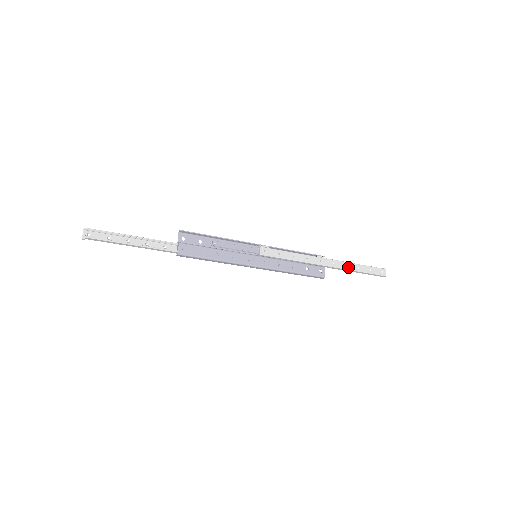
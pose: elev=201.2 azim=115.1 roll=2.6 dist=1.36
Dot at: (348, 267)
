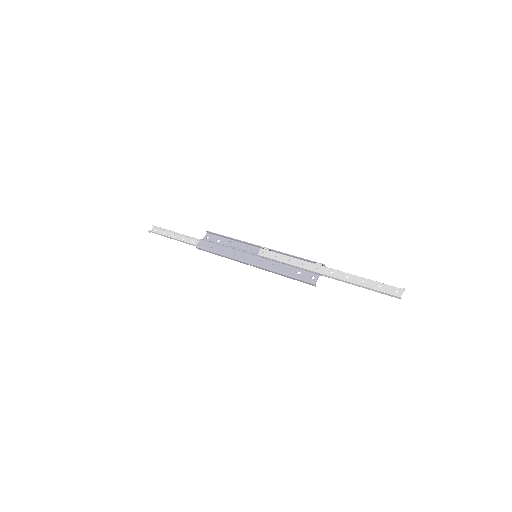
Dot at: (349, 279)
